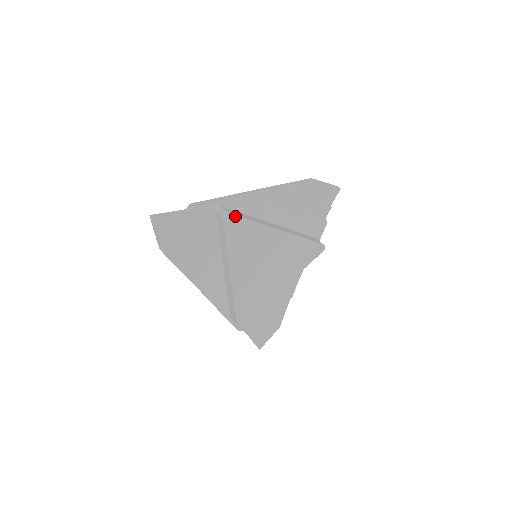
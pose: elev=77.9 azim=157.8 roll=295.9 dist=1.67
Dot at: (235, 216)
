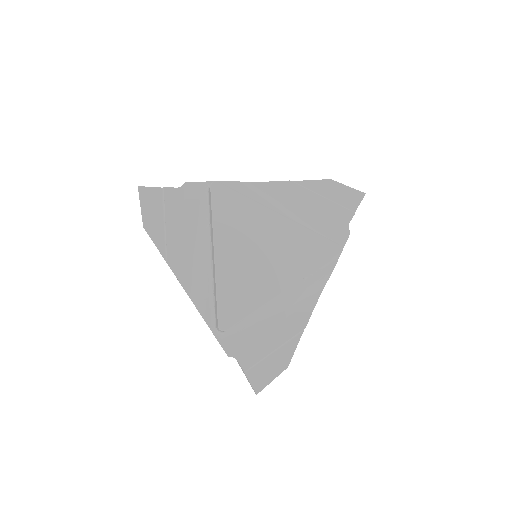
Dot at: (224, 186)
